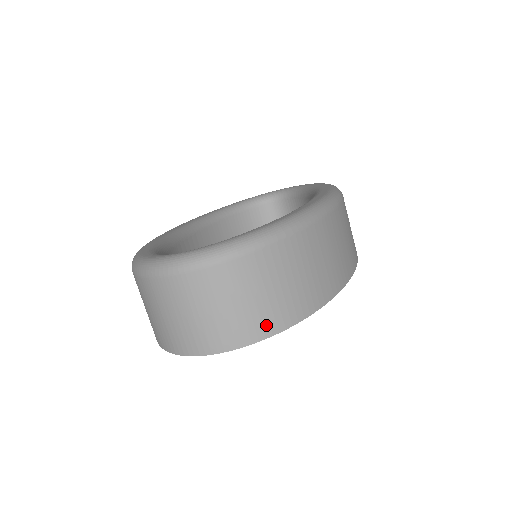
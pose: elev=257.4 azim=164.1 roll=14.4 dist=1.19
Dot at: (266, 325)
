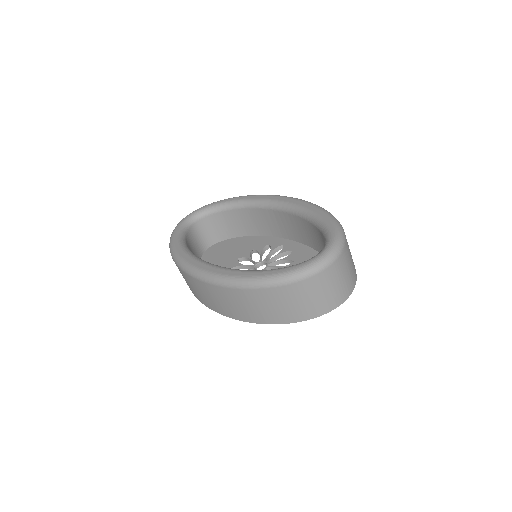
Dot at: (355, 270)
